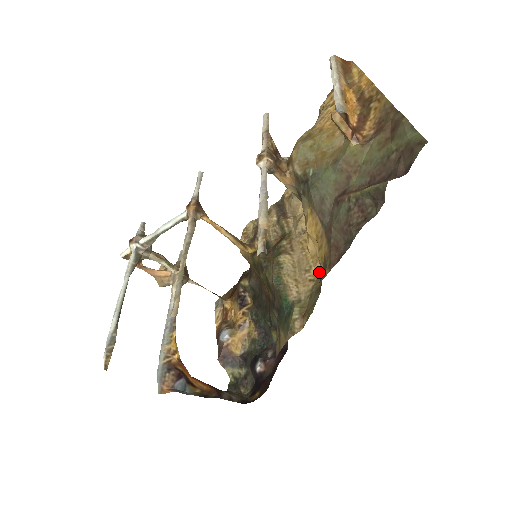
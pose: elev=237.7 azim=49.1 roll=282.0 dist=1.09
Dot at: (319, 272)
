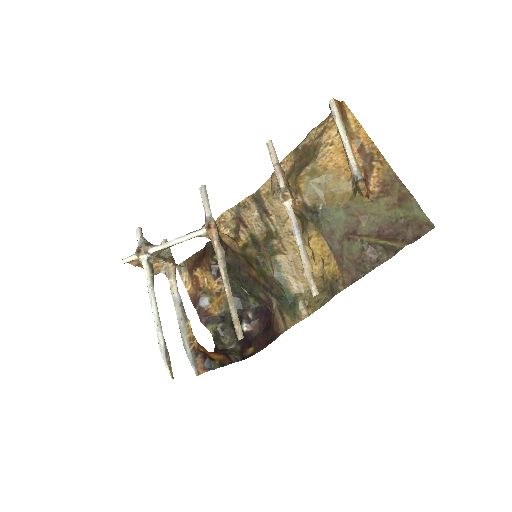
Dot at: (315, 273)
